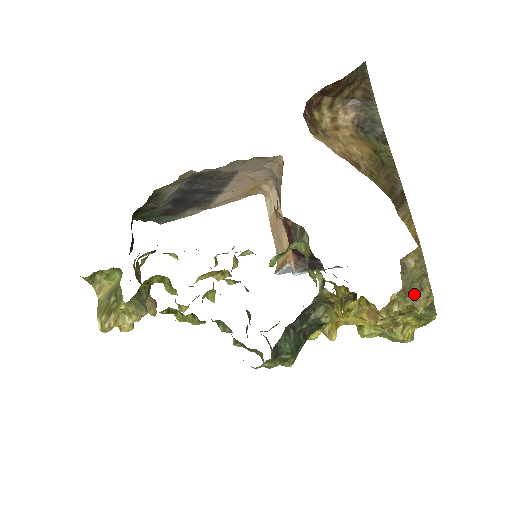
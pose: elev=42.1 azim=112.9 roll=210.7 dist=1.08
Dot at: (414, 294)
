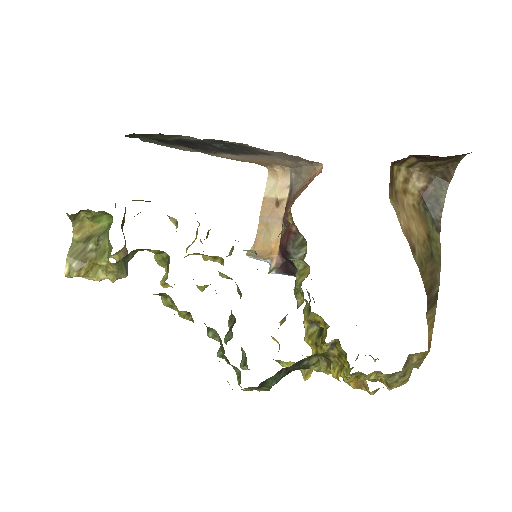
Dot at: (397, 377)
